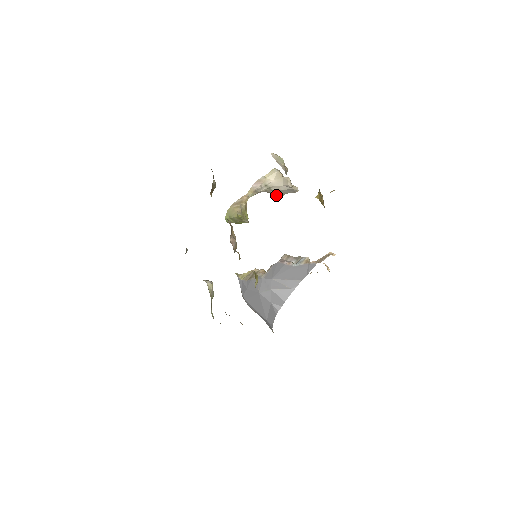
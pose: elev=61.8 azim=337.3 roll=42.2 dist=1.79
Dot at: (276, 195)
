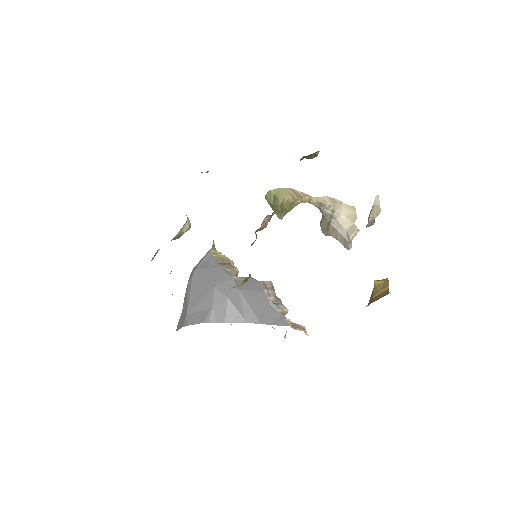
Dot at: (325, 228)
